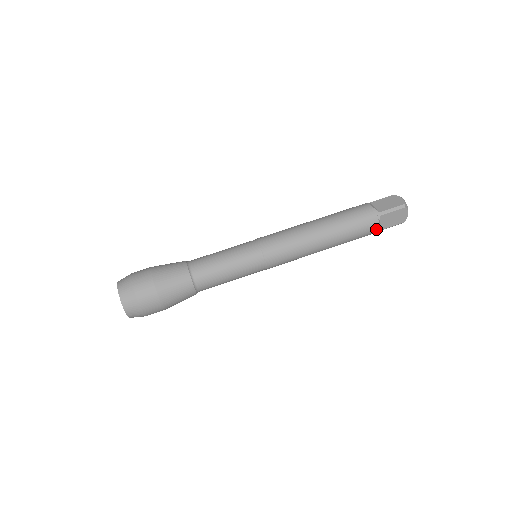
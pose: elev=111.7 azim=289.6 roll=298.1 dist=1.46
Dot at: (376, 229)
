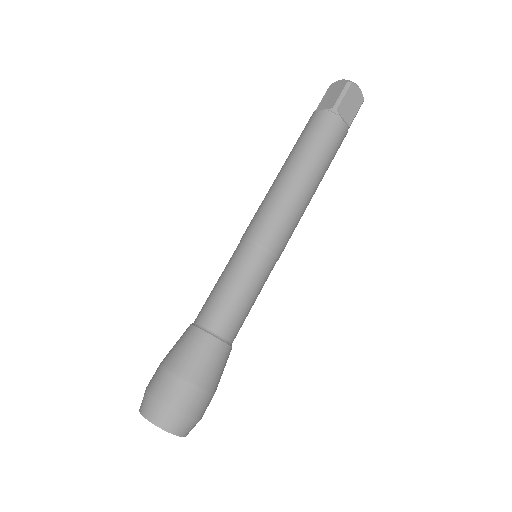
Dot at: (344, 127)
